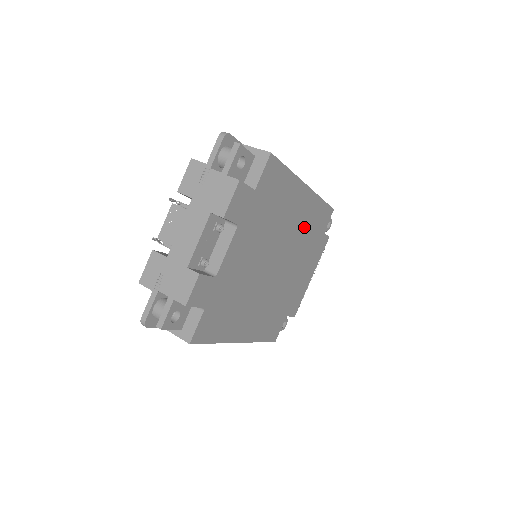
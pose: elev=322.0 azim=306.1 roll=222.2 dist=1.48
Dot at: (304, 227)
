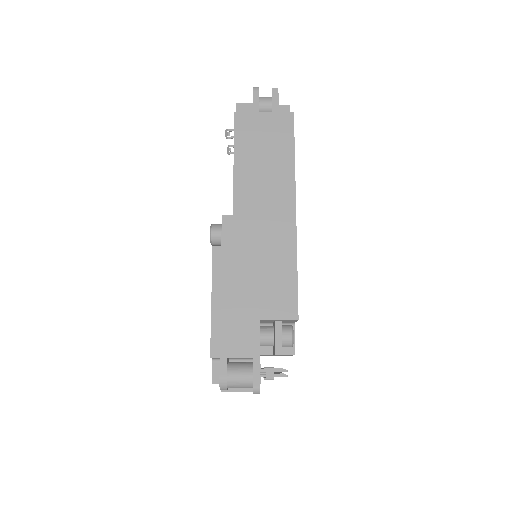
Dot at: occluded
